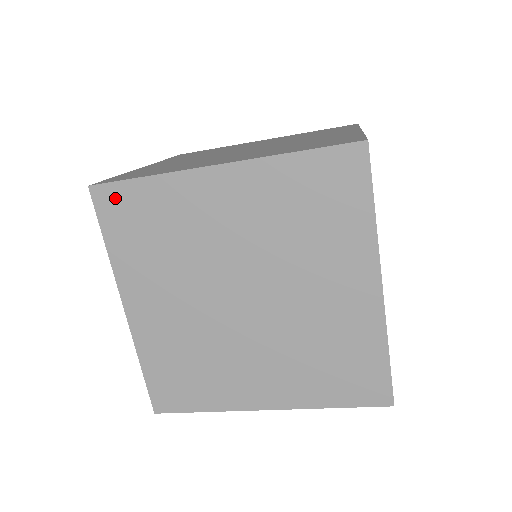
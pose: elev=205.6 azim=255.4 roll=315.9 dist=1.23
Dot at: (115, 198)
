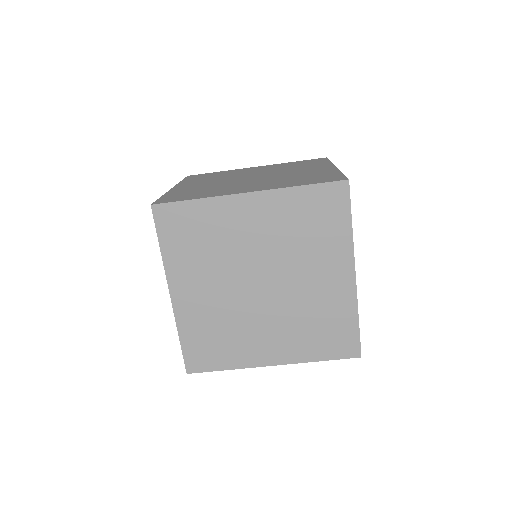
Dot at: (171, 214)
